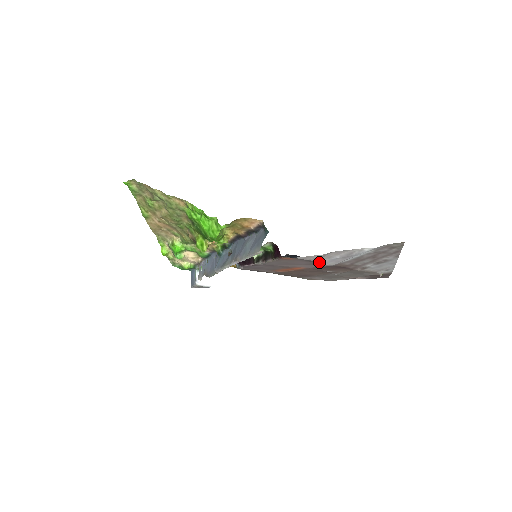
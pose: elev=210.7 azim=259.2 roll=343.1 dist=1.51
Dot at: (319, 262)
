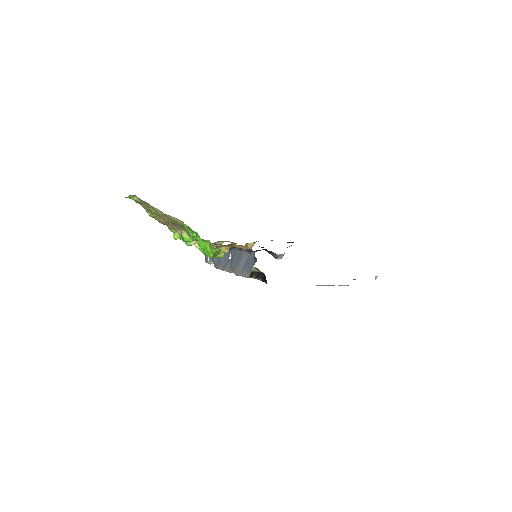
Dot at: occluded
